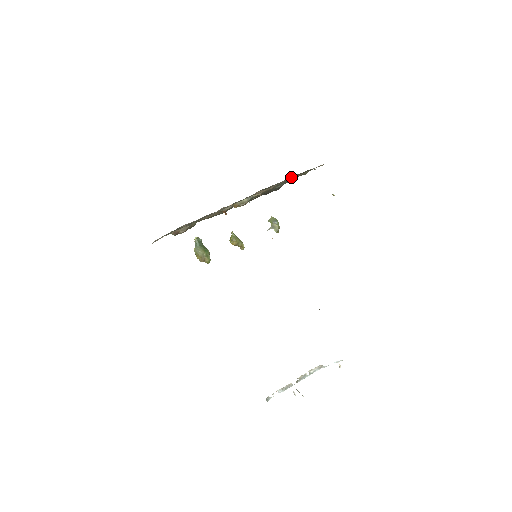
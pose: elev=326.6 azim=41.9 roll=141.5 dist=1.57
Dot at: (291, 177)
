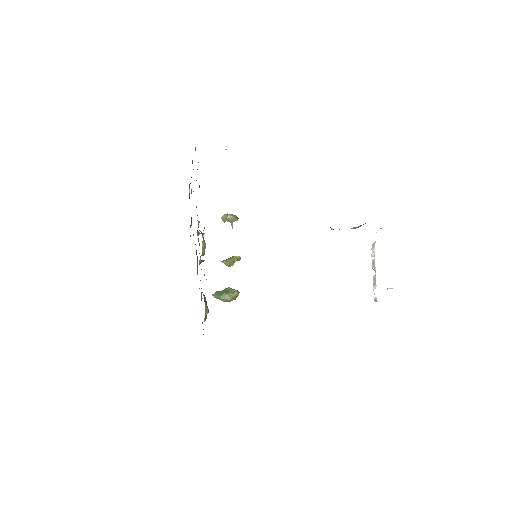
Dot at: occluded
